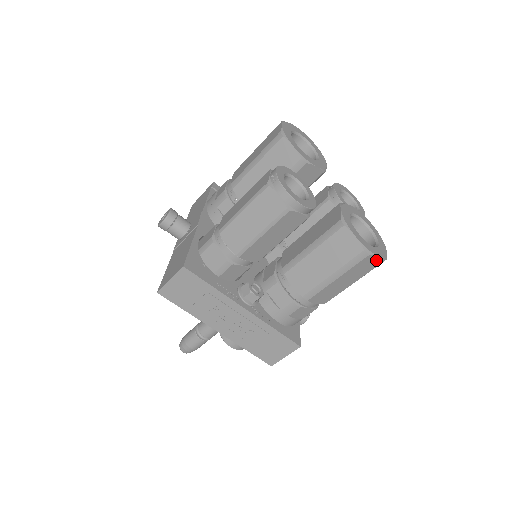
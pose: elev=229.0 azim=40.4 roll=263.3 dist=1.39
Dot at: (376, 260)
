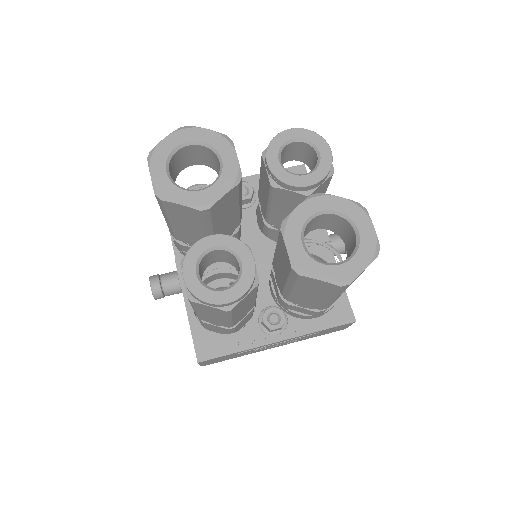
Dot at: (365, 268)
